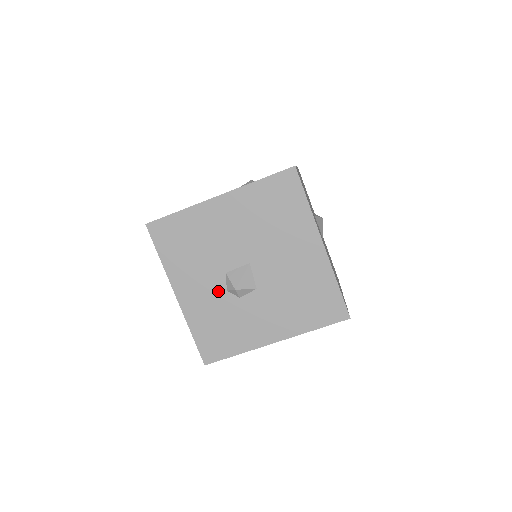
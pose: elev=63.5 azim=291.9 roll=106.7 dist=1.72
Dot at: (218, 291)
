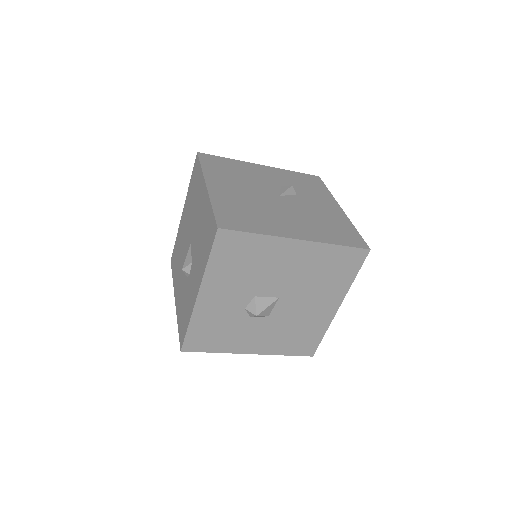
Dot at: (237, 306)
